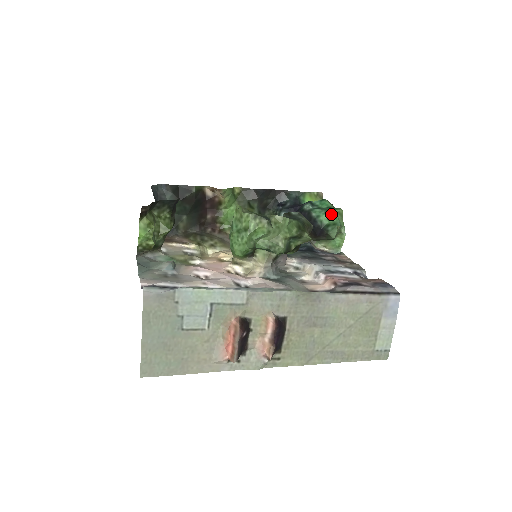
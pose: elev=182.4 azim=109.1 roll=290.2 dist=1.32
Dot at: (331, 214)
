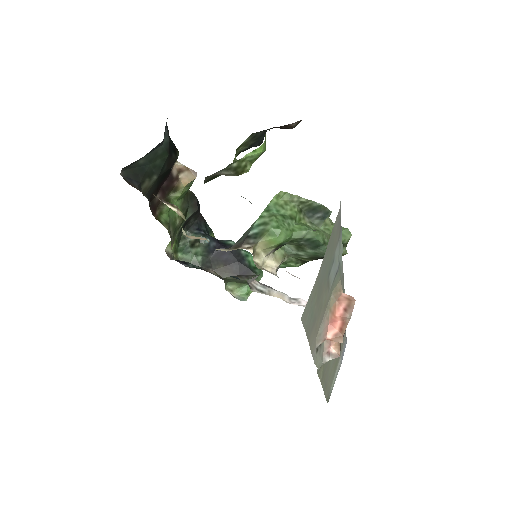
Dot at: occluded
